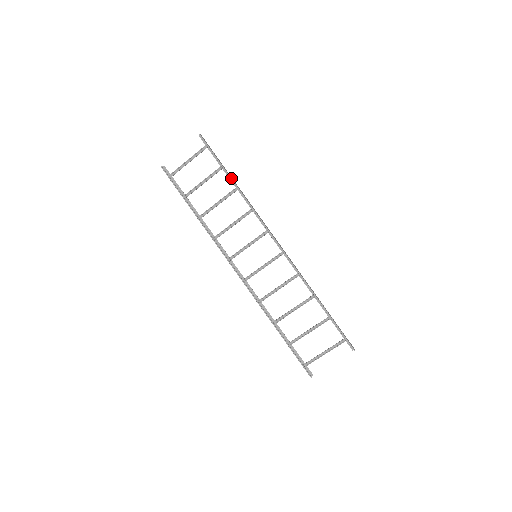
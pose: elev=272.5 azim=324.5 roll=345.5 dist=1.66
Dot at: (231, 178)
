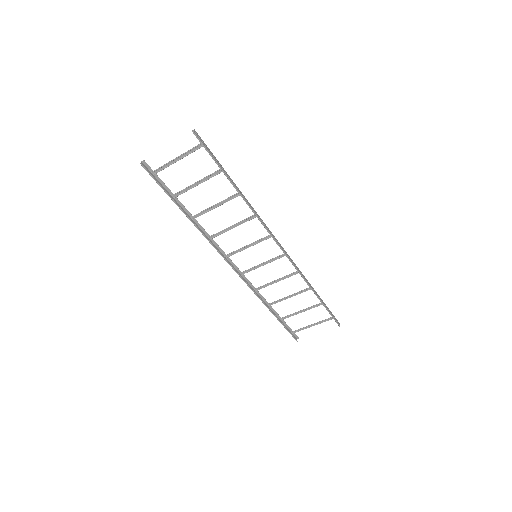
Dot at: (234, 185)
